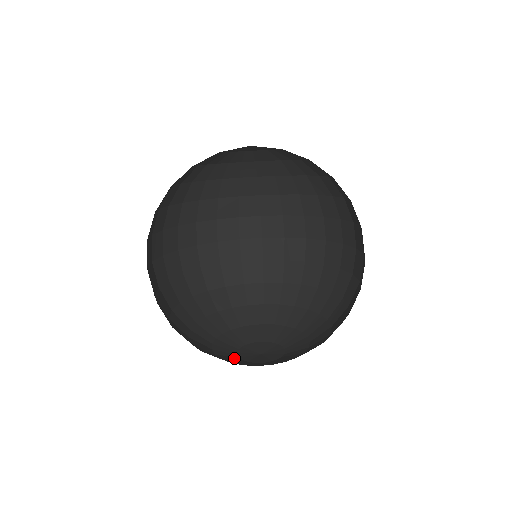
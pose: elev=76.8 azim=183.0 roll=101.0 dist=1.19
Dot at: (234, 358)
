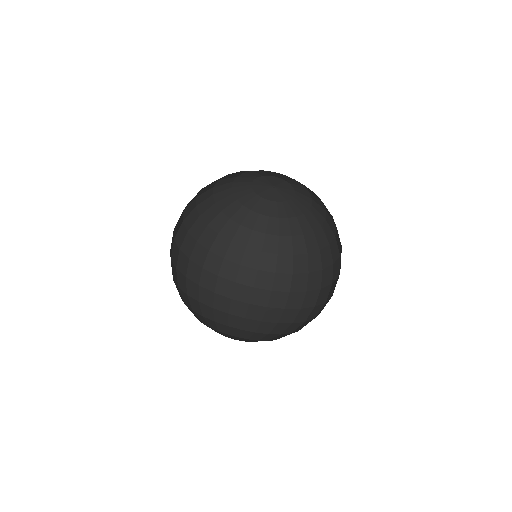
Dot at: occluded
